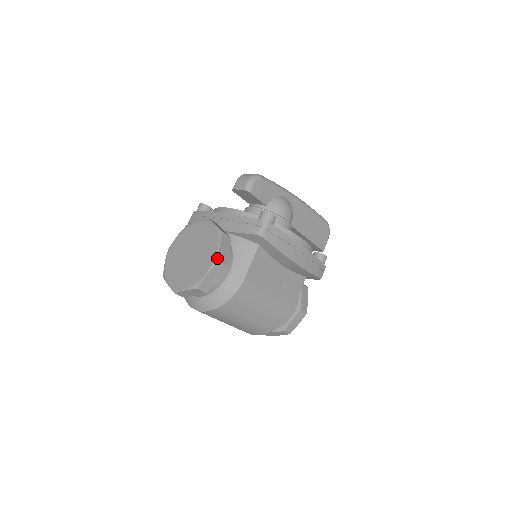
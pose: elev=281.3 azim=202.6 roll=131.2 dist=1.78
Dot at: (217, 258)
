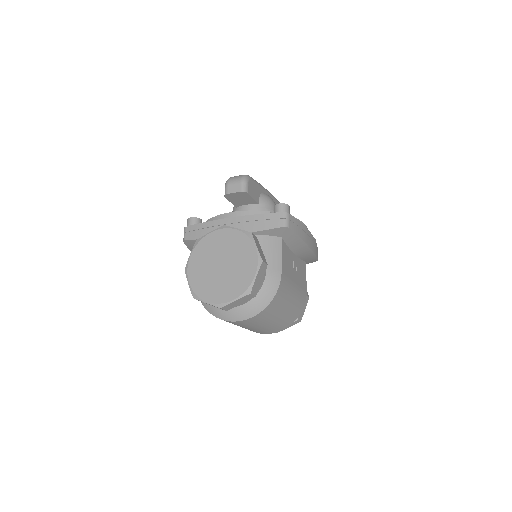
Dot at: (260, 258)
